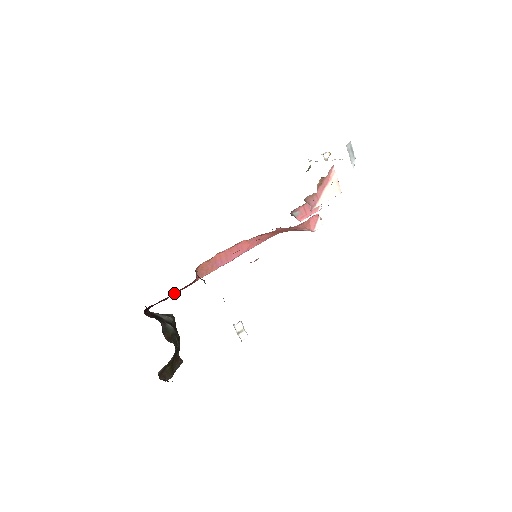
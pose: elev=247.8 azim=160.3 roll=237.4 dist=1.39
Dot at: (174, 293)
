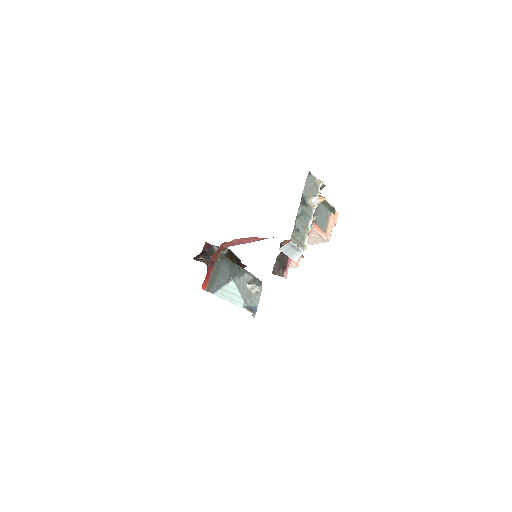
Dot at: occluded
